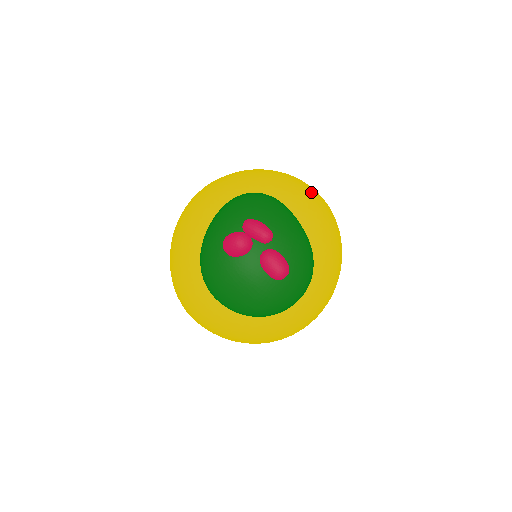
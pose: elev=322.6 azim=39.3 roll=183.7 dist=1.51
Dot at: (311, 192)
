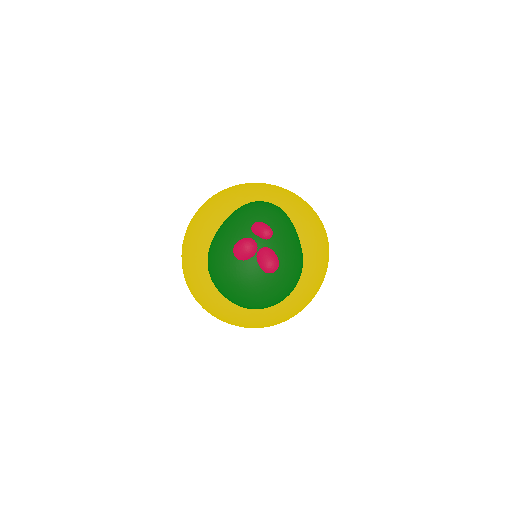
Dot at: (316, 228)
